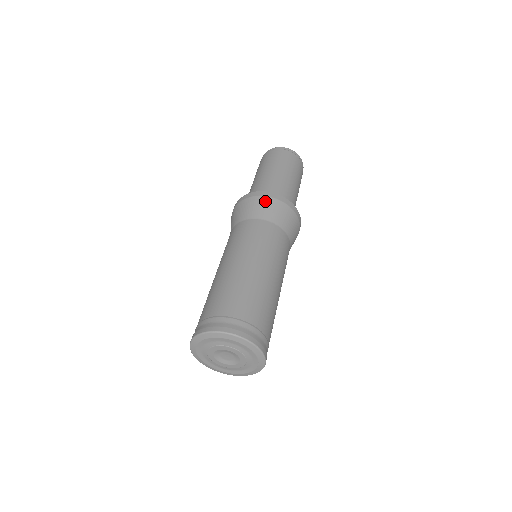
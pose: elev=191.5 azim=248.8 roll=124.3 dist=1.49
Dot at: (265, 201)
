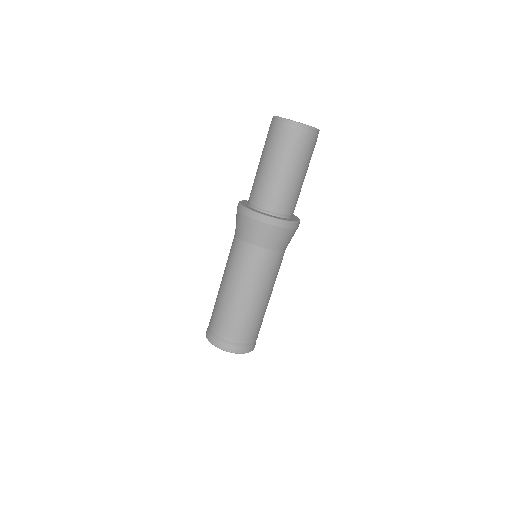
Dot at: (239, 218)
